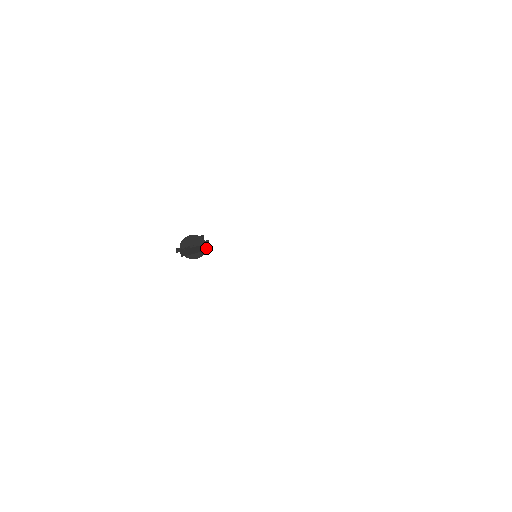
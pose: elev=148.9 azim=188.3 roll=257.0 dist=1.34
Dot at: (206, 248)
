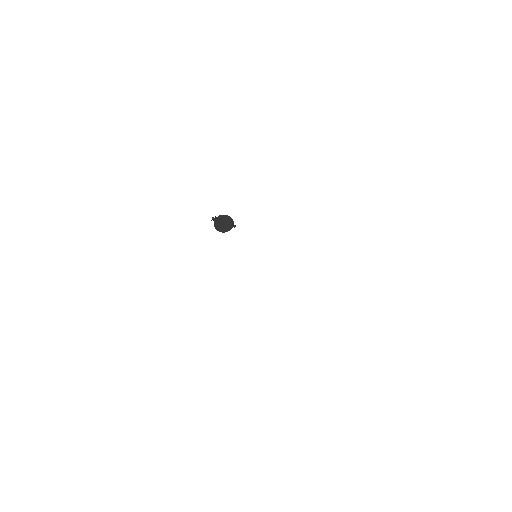
Dot at: (230, 229)
